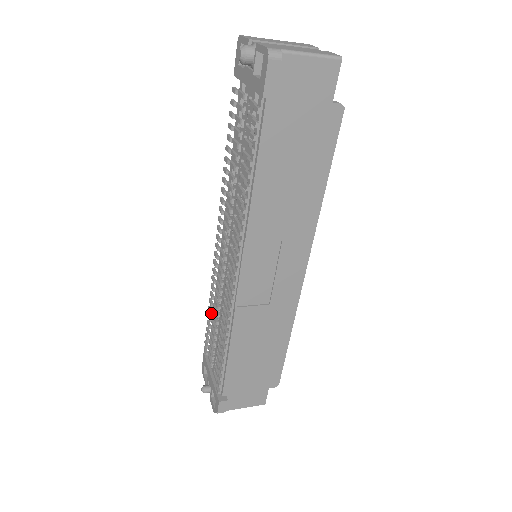
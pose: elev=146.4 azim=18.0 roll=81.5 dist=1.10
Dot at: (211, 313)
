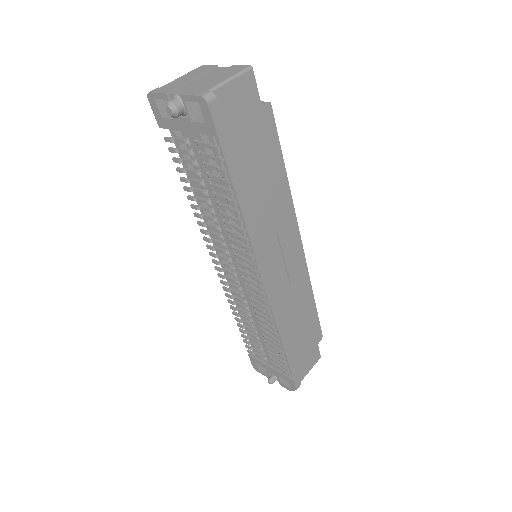
Dot at: (241, 322)
